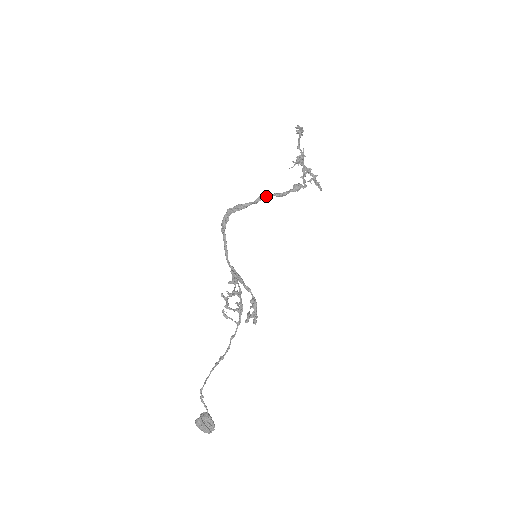
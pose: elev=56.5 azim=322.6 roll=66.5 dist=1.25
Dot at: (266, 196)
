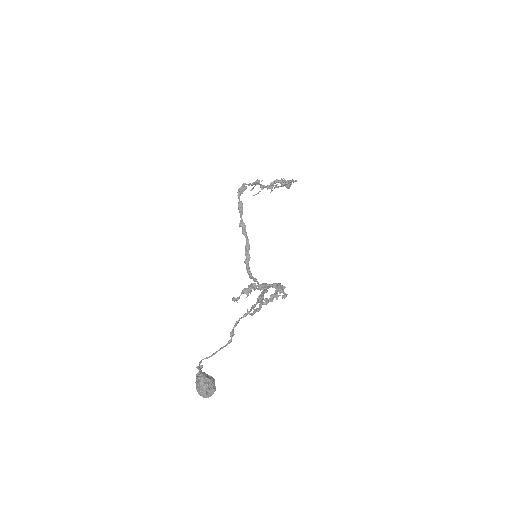
Dot at: (240, 221)
